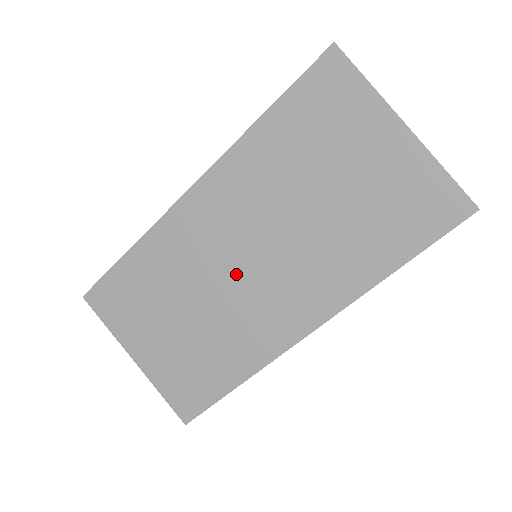
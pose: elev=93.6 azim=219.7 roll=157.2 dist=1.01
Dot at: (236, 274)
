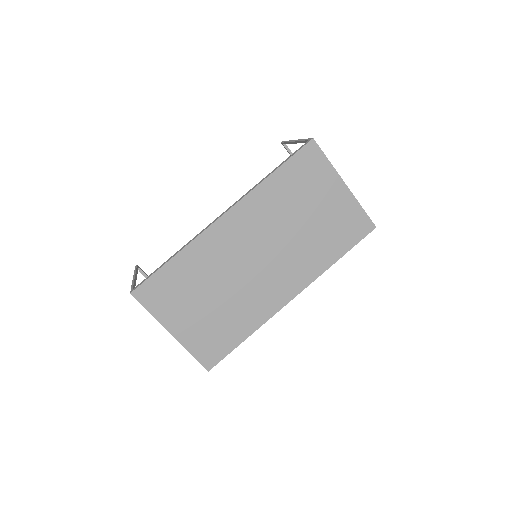
Dot at: (250, 268)
